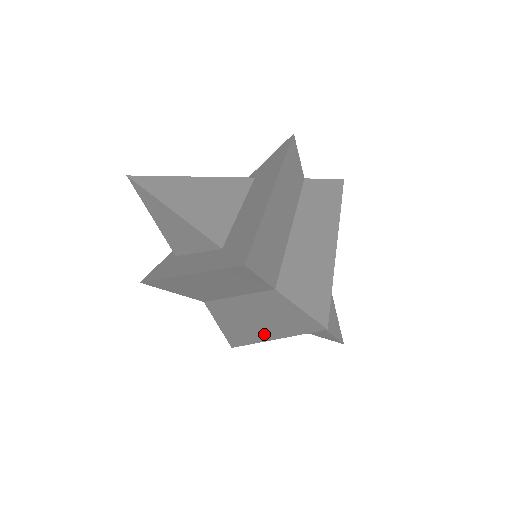
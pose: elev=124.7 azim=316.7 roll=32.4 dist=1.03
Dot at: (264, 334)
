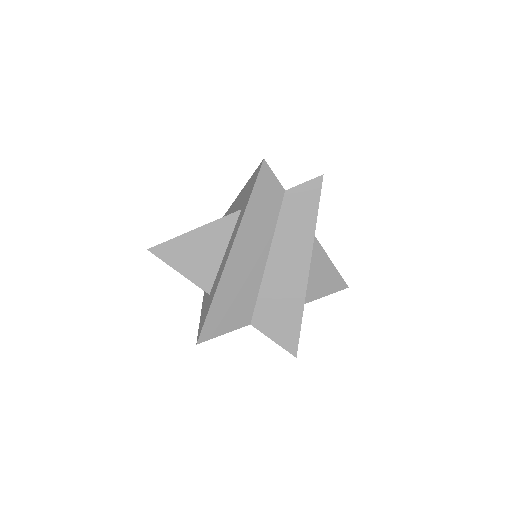
Dot at: (304, 264)
